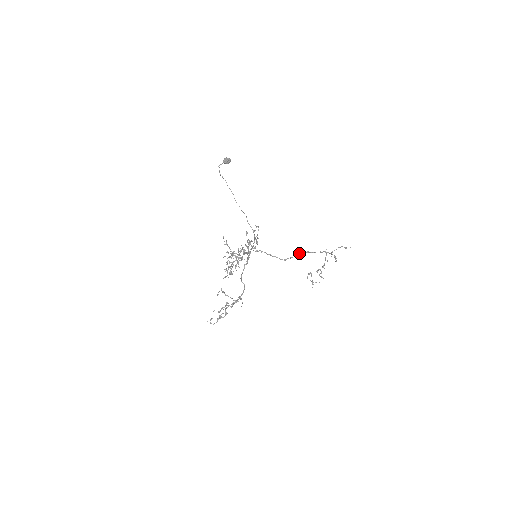
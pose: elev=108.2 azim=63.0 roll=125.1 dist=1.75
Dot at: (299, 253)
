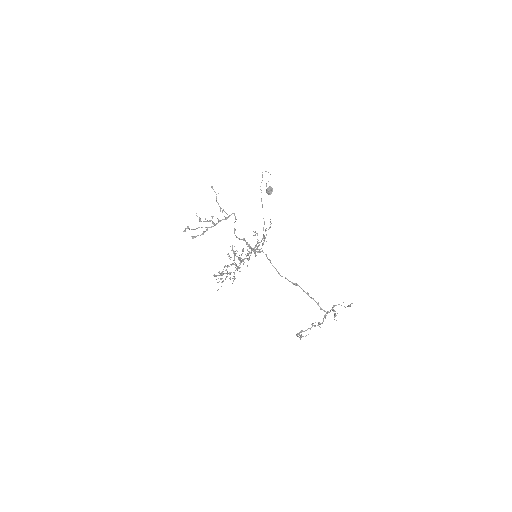
Dot at: (298, 285)
